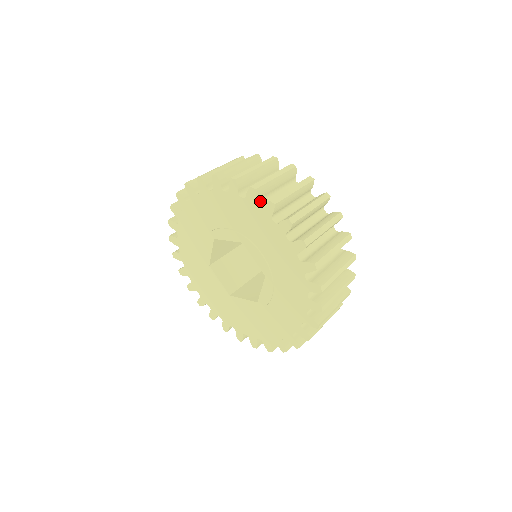
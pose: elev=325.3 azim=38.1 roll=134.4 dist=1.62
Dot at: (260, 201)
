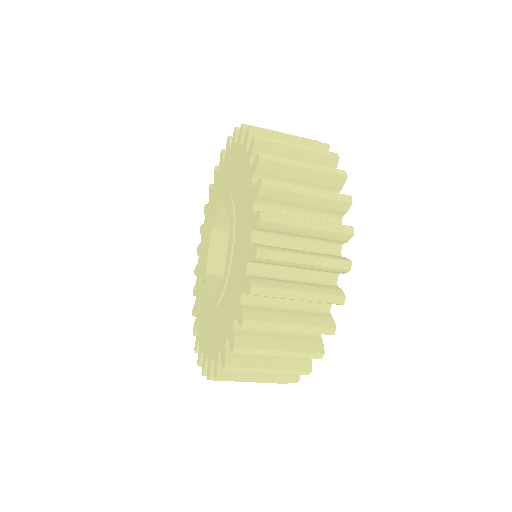
Dot at: occluded
